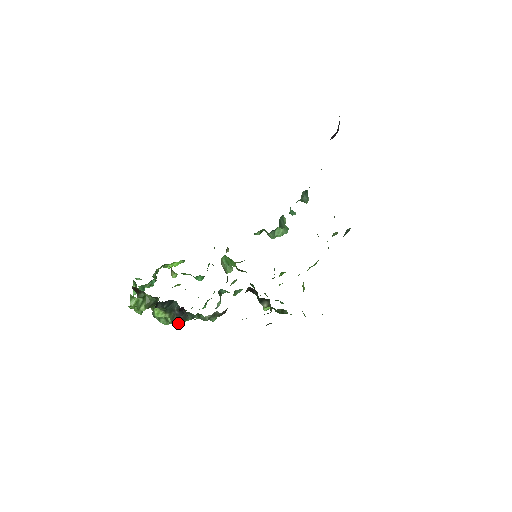
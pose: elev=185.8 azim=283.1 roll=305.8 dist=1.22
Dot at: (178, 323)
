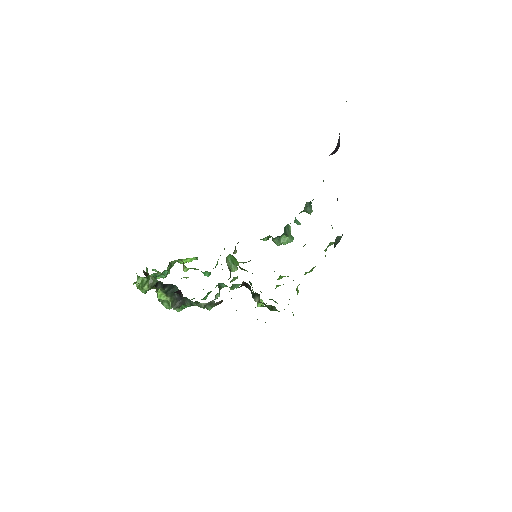
Dot at: (177, 307)
